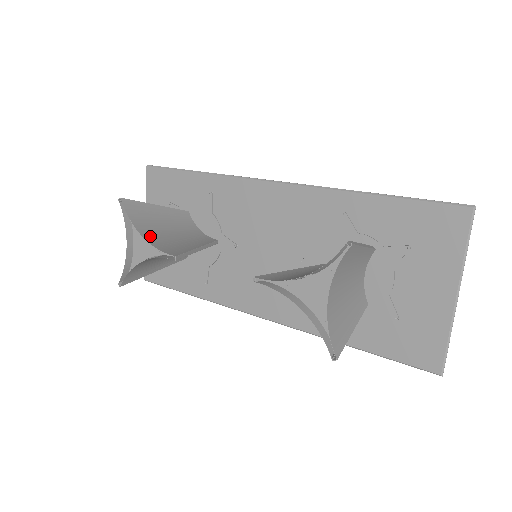
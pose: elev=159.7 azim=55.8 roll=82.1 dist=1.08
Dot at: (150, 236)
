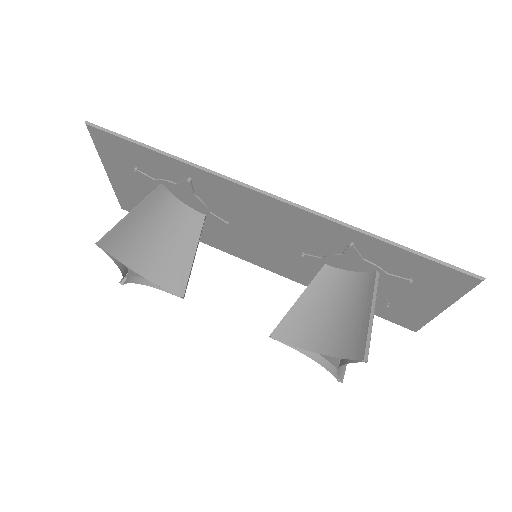
Dot at: (144, 266)
